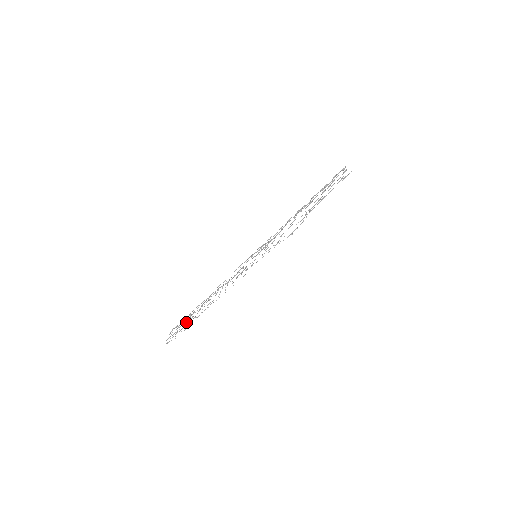
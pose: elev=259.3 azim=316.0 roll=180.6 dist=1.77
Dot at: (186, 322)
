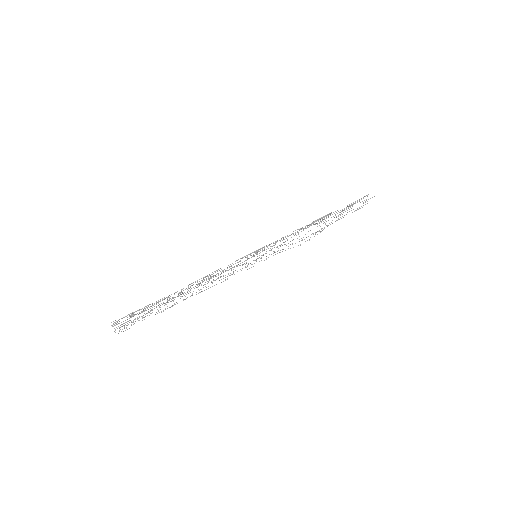
Dot at: (151, 310)
